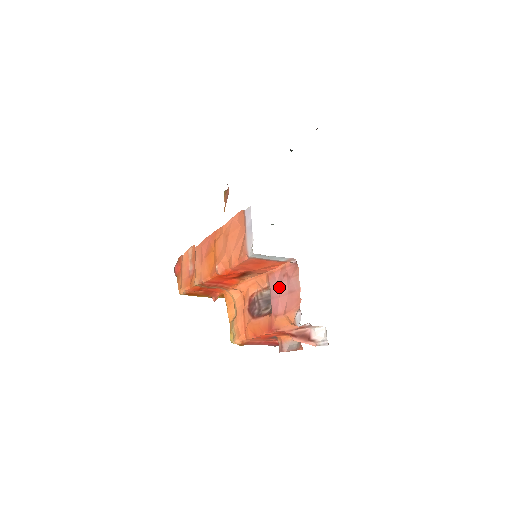
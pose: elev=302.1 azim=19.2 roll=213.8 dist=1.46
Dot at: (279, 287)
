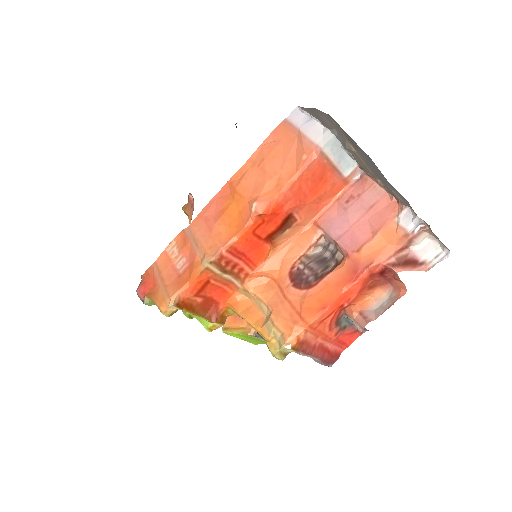
Dot at: (346, 217)
